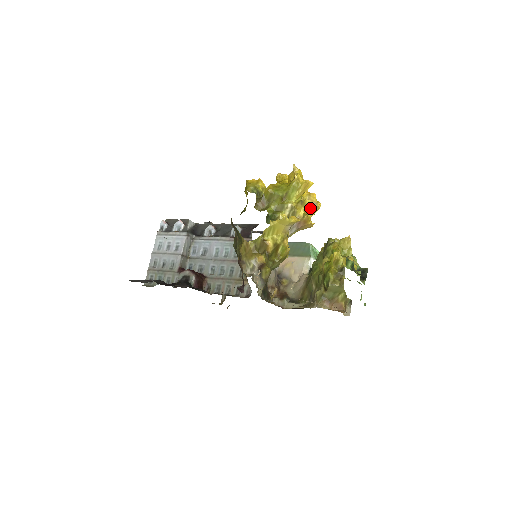
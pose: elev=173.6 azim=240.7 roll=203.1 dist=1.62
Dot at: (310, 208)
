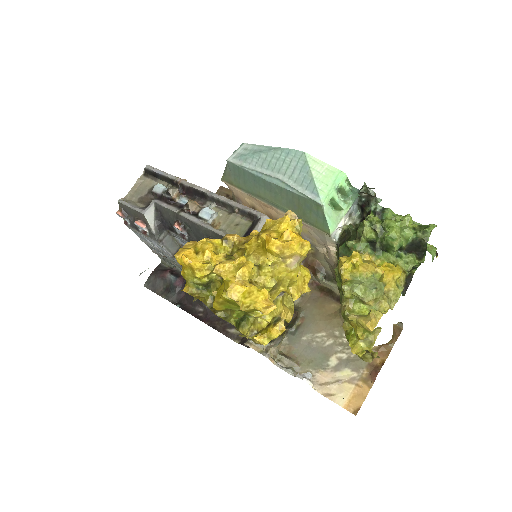
Dot at: (293, 280)
